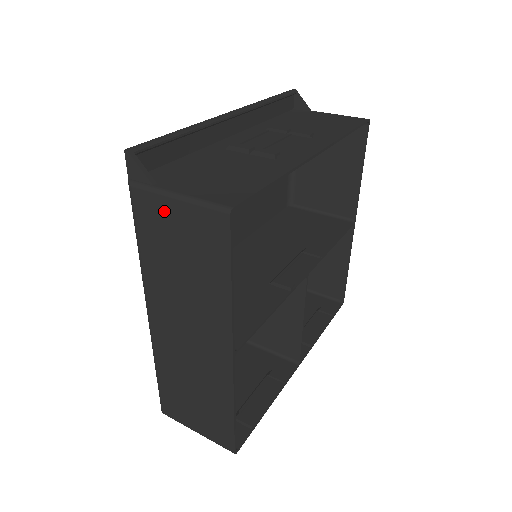
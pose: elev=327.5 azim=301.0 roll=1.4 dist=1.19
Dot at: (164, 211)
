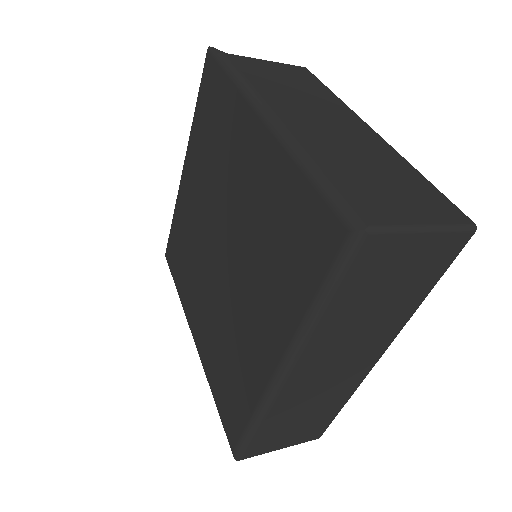
Dot at: (259, 63)
